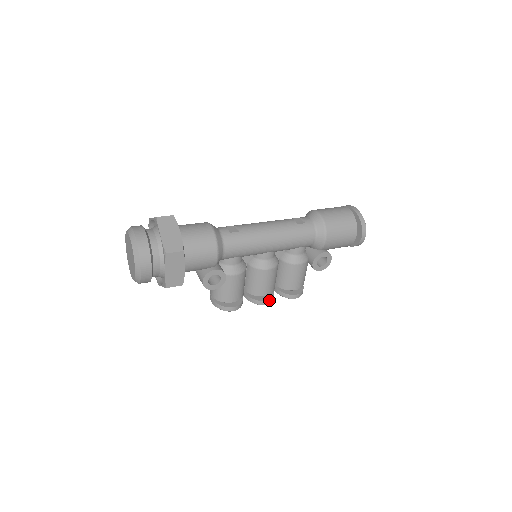
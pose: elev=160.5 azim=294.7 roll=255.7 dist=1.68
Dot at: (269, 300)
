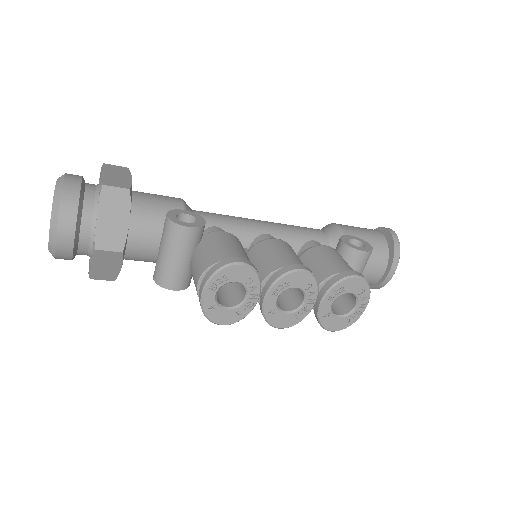
Dot at: (305, 267)
